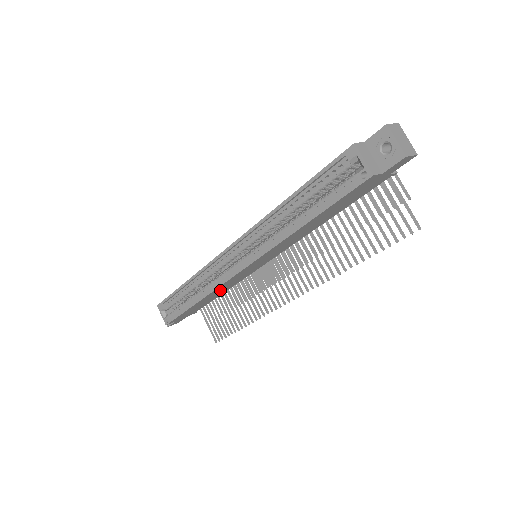
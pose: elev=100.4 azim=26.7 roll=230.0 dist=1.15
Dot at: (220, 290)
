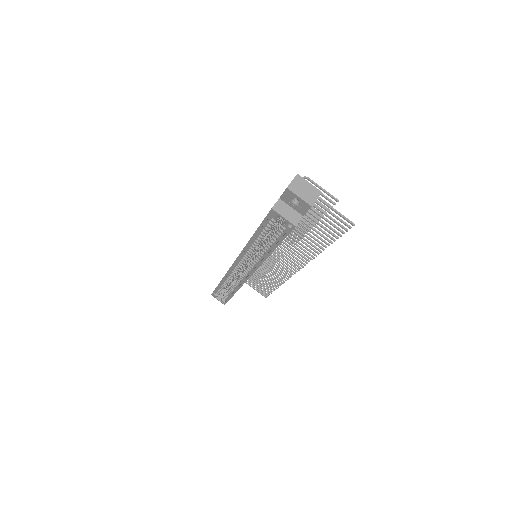
Dot at: occluded
